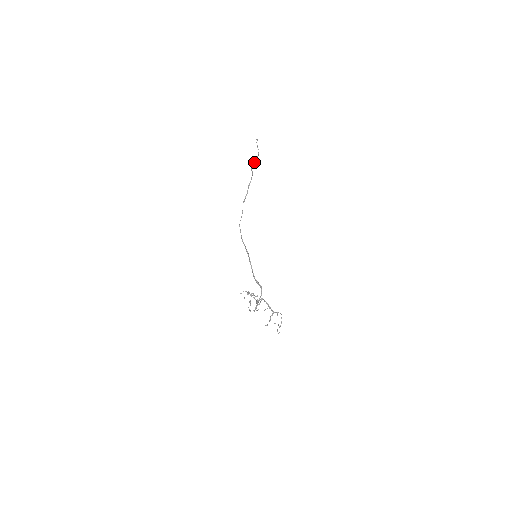
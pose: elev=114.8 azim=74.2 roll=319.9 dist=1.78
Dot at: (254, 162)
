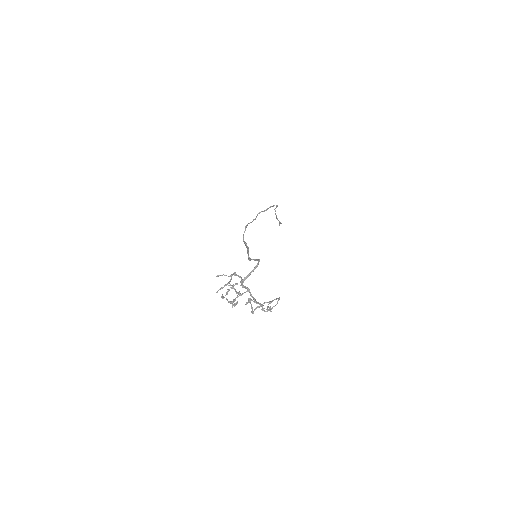
Dot at: occluded
